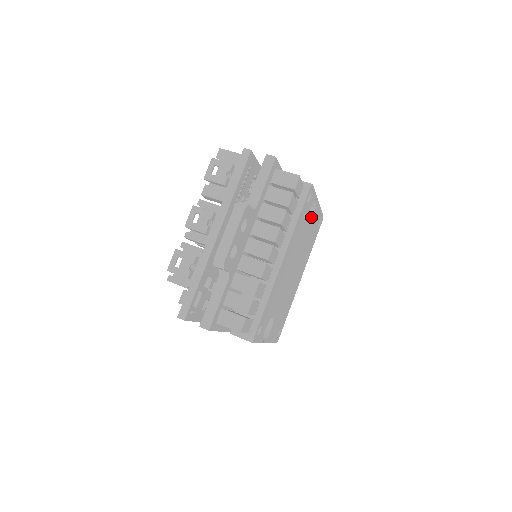
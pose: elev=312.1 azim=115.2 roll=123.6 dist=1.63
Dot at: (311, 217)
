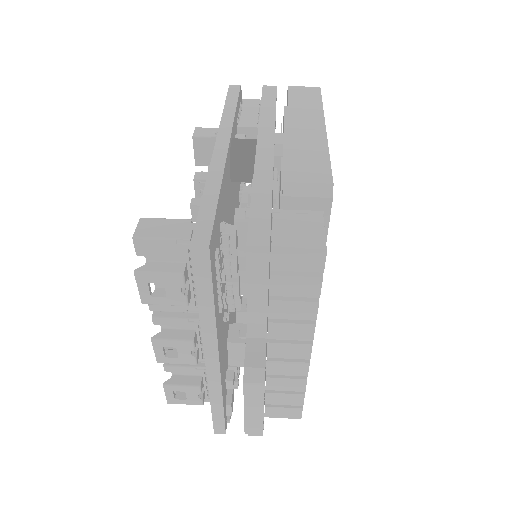
Dot at: occluded
